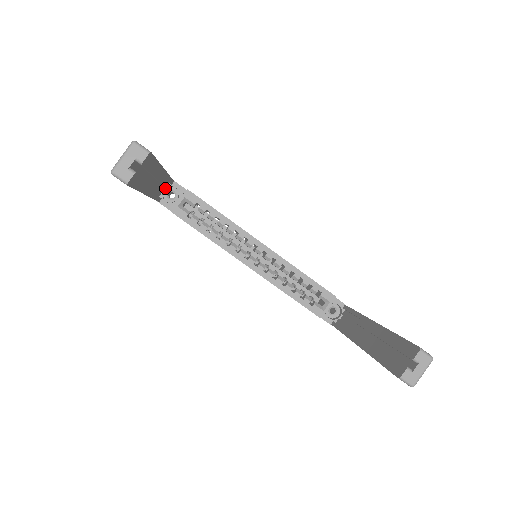
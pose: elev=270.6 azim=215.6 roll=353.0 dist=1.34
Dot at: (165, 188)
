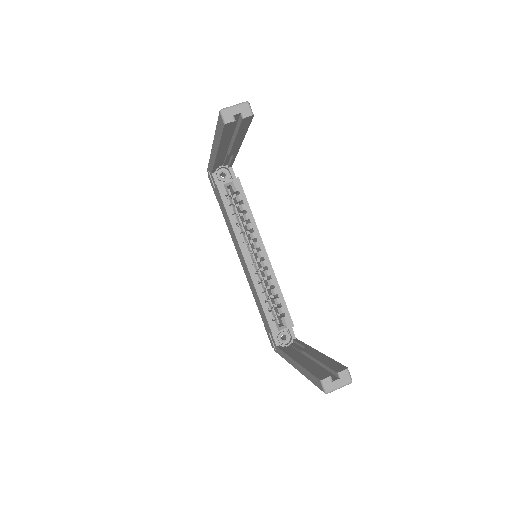
Dot at: (222, 167)
